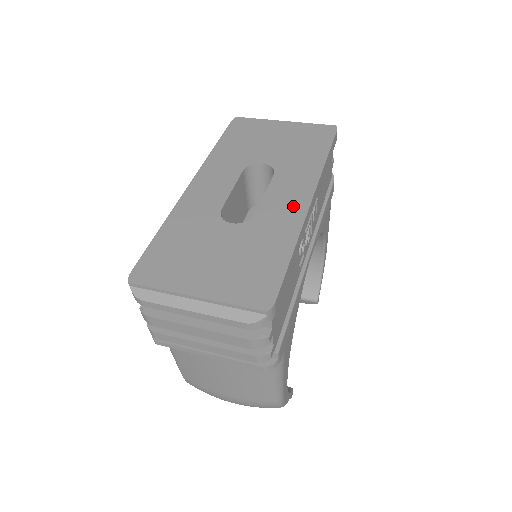
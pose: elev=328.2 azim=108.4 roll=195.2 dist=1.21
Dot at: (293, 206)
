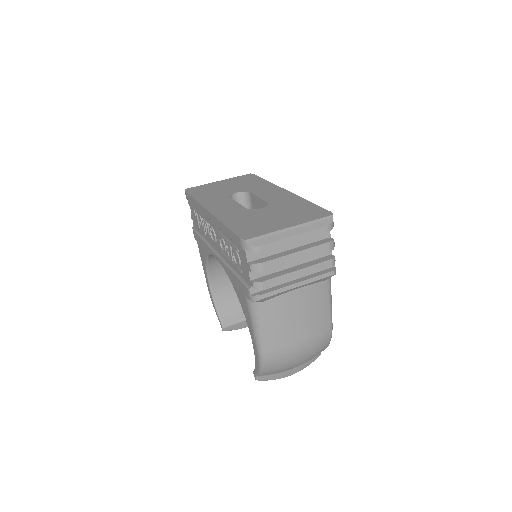
Dot at: (281, 194)
